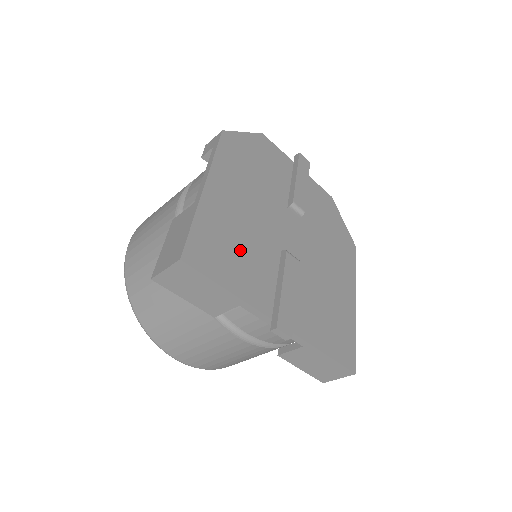
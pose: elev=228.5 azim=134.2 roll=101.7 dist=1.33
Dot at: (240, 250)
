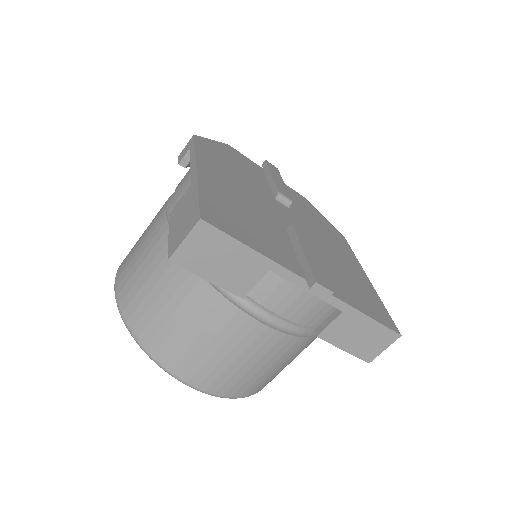
Dot at: (251, 221)
